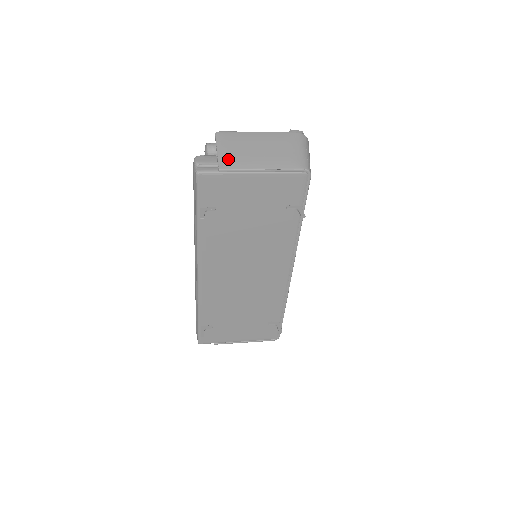
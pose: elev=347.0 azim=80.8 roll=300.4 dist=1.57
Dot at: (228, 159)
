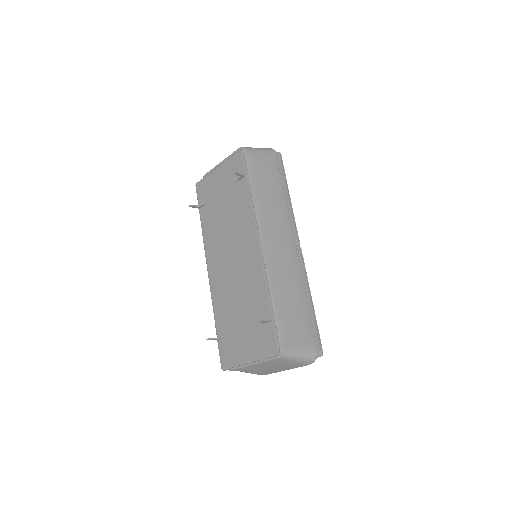
Dot at: occluded
